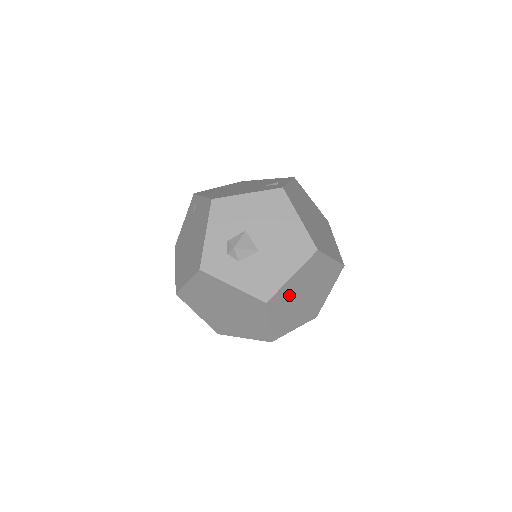
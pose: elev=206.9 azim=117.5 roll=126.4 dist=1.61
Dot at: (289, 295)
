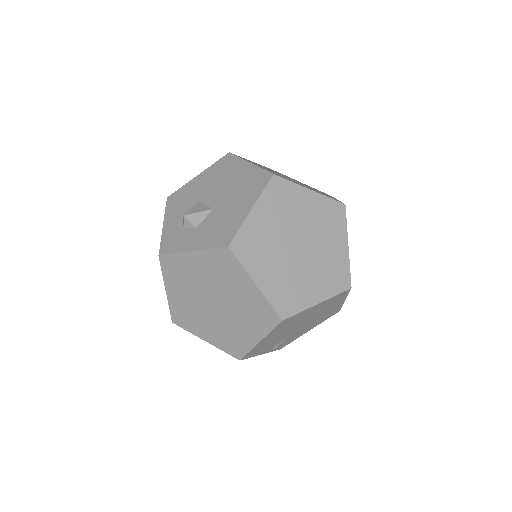
Dot at: (266, 240)
